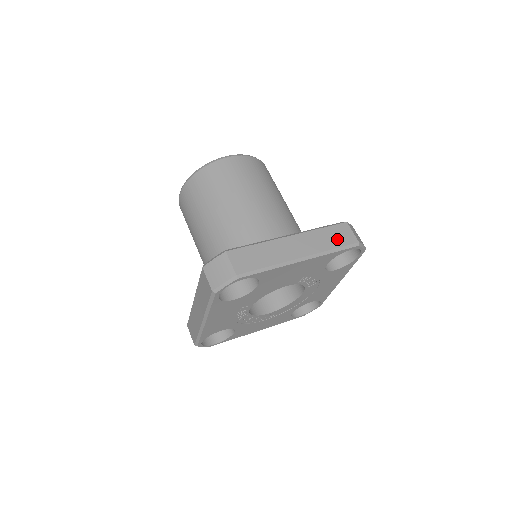
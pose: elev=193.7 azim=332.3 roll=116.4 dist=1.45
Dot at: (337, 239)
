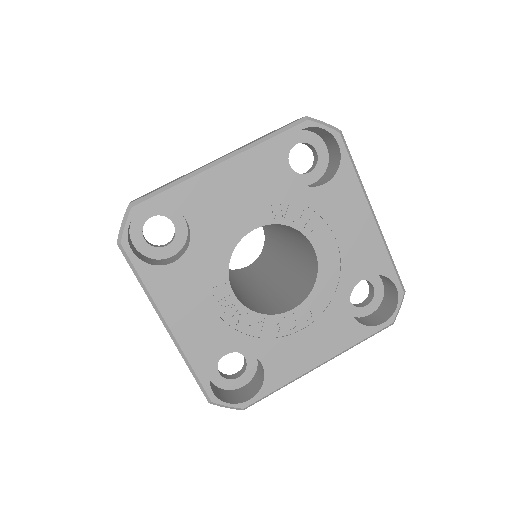
Dot at: occluded
